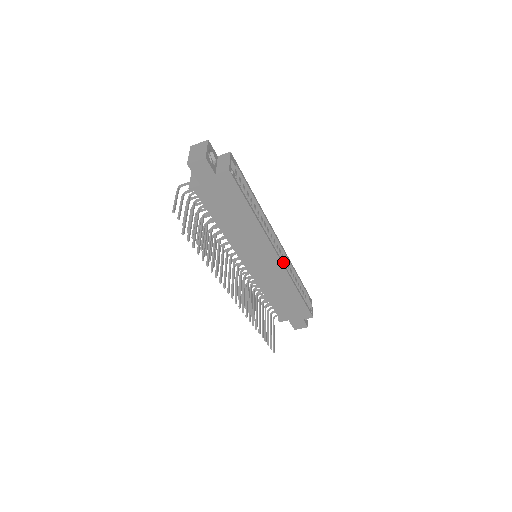
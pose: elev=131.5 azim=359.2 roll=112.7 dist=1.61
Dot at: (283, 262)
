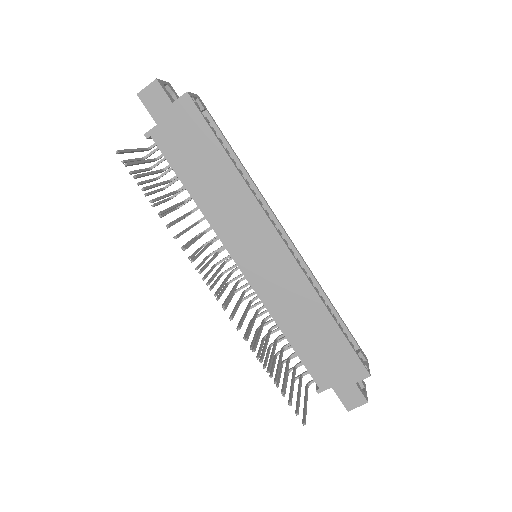
Dot at: occluded
